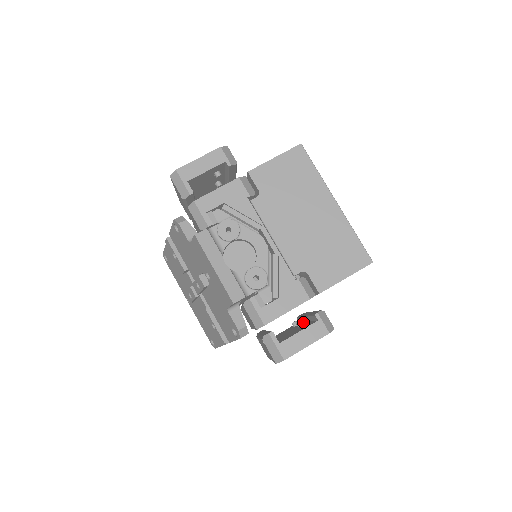
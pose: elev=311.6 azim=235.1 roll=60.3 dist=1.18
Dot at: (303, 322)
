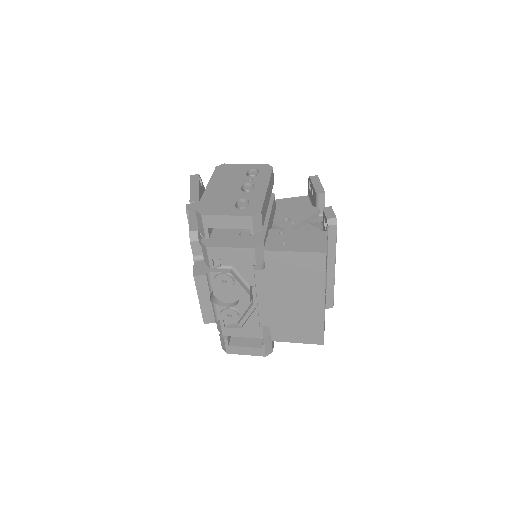
Dot at: occluded
